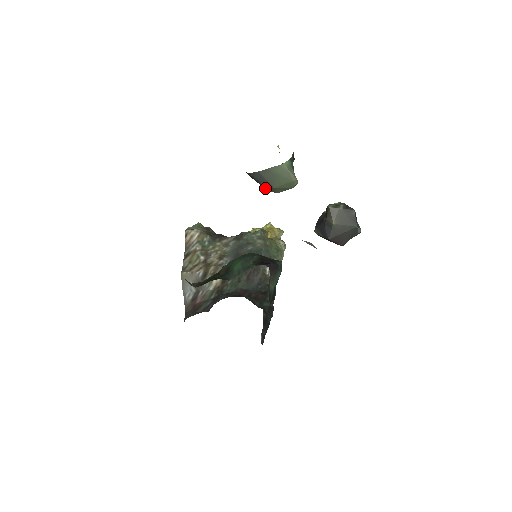
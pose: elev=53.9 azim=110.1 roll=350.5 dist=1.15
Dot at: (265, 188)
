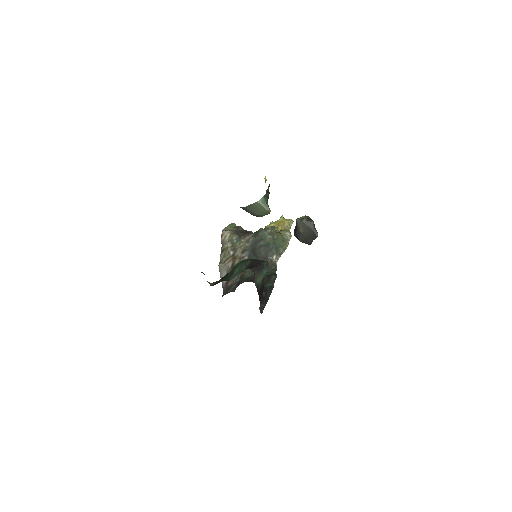
Dot at: occluded
